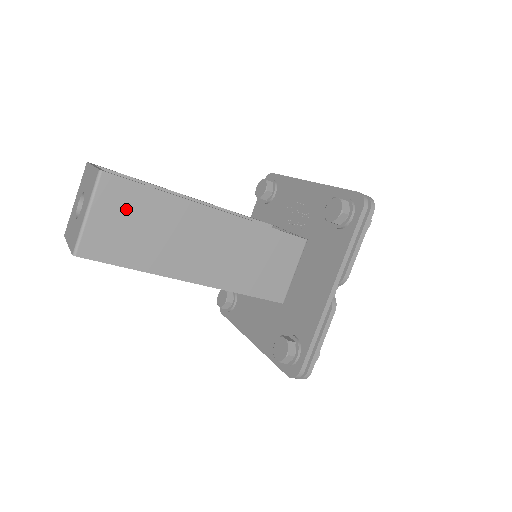
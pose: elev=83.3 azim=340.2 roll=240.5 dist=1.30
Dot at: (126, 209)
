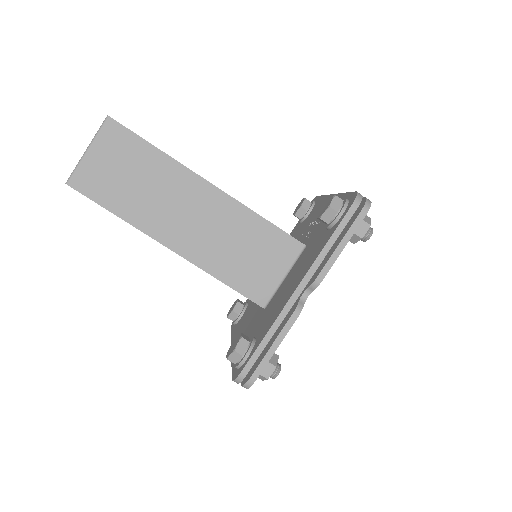
Dot at: (121, 156)
